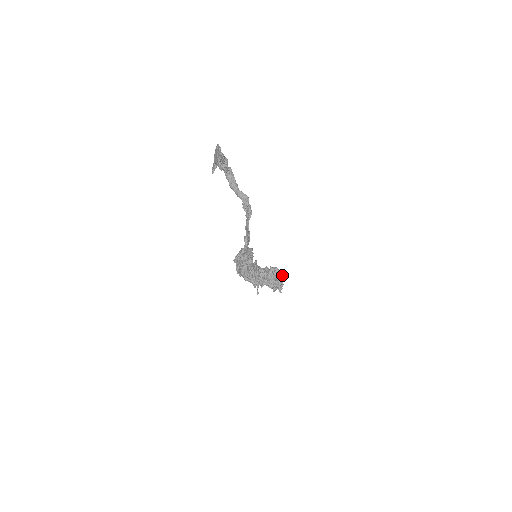
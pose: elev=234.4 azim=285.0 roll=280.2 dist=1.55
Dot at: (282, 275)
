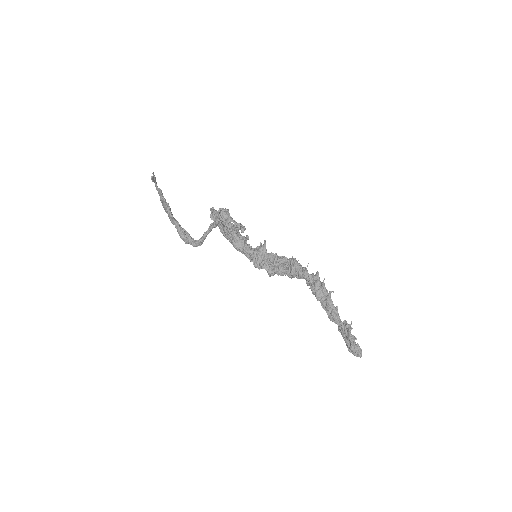
Dot at: occluded
